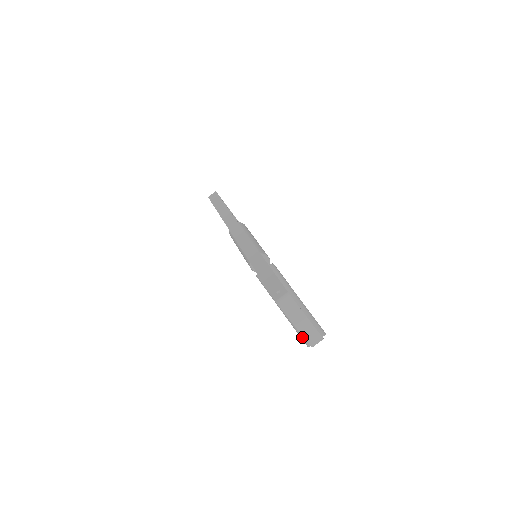
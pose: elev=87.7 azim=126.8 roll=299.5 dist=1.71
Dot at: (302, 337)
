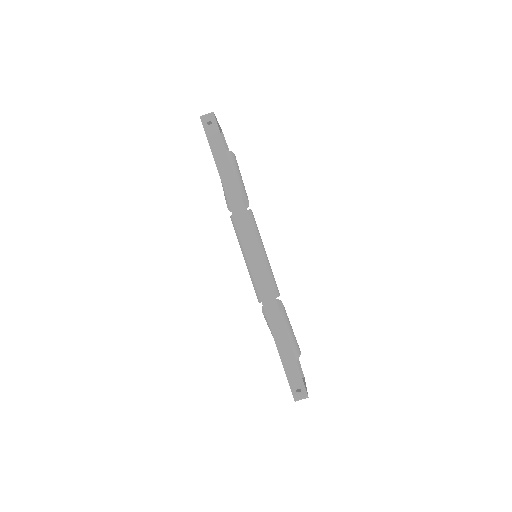
Dot at: occluded
